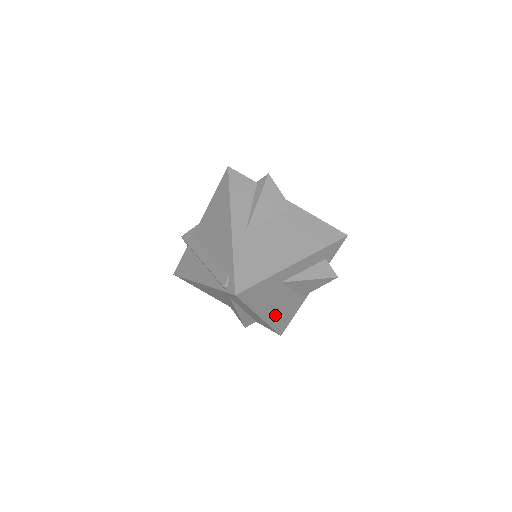
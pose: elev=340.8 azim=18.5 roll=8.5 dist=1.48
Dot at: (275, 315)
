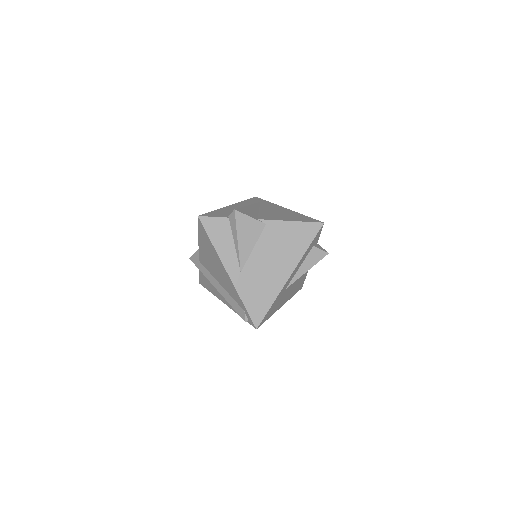
Dot at: (291, 293)
